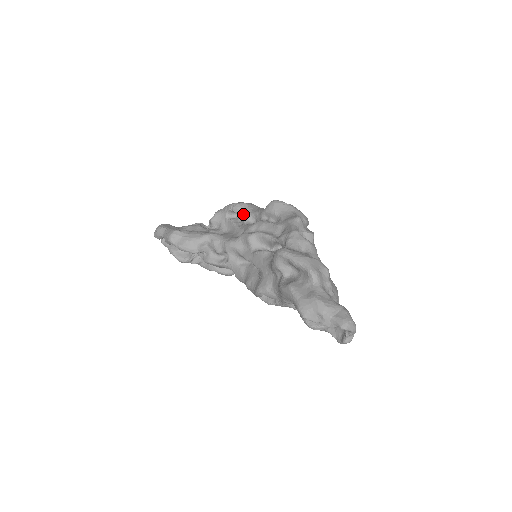
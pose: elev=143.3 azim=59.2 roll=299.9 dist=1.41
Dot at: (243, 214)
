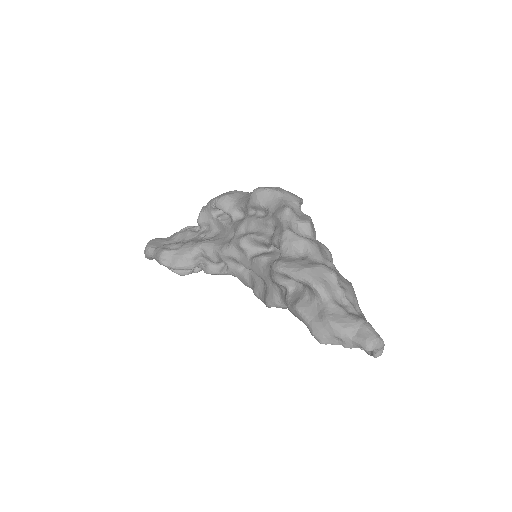
Dot at: (228, 209)
